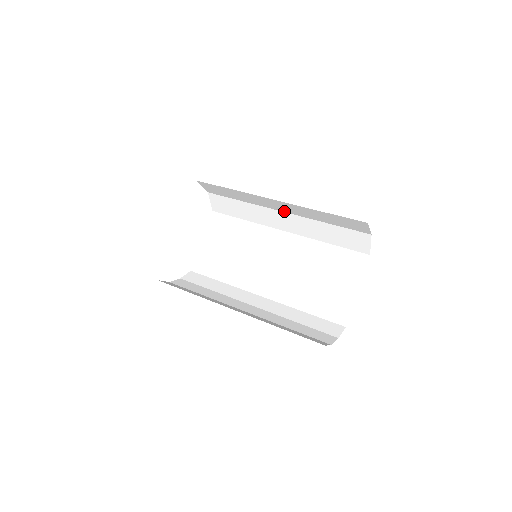
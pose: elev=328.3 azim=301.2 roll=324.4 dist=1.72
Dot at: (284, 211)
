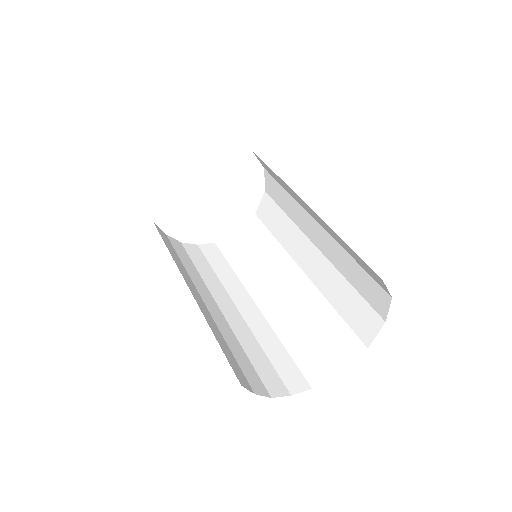
Dot at: (318, 222)
